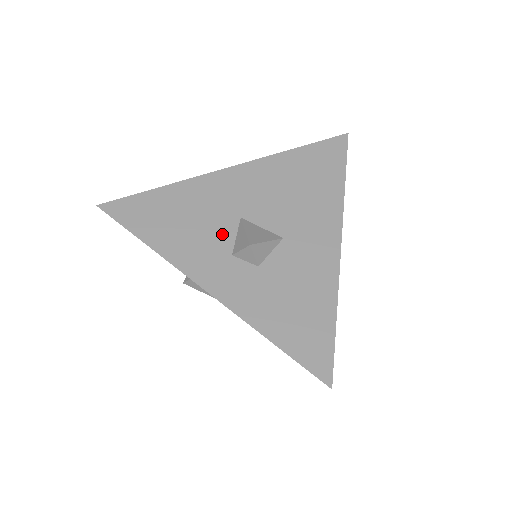
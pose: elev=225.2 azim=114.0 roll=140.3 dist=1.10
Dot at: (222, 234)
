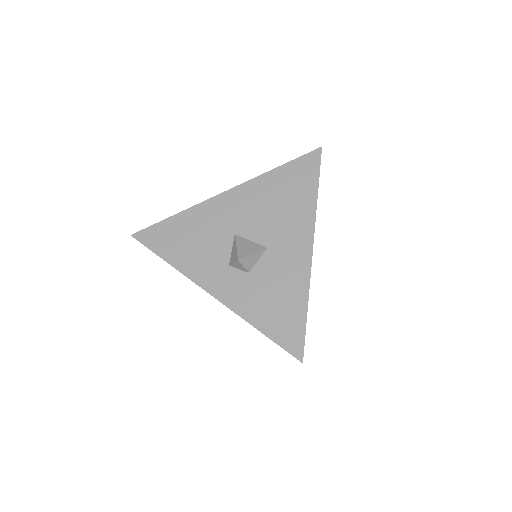
Dot at: (221, 249)
